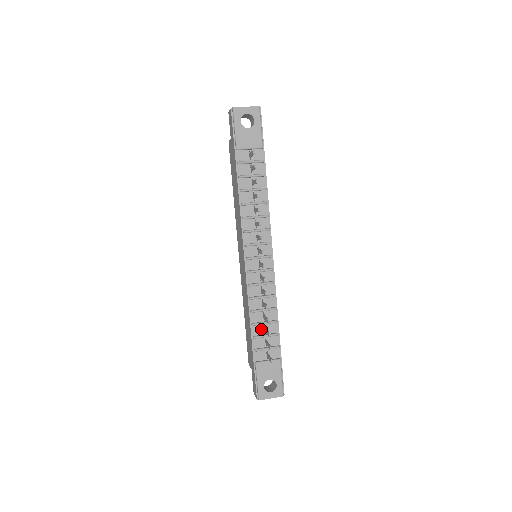
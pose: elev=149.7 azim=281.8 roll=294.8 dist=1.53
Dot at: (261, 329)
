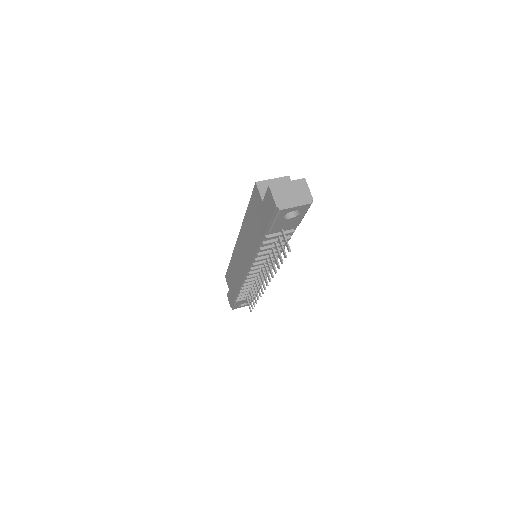
Dot at: occluded
